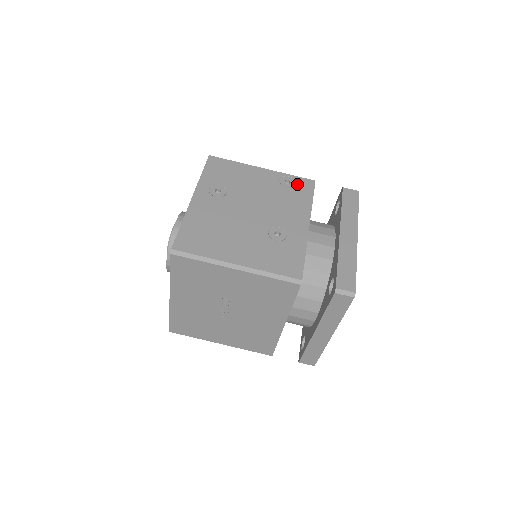
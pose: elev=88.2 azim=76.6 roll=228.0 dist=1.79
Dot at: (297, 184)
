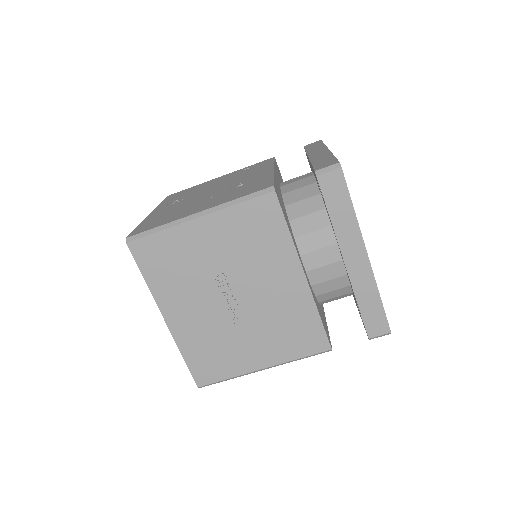
Dot at: (256, 165)
